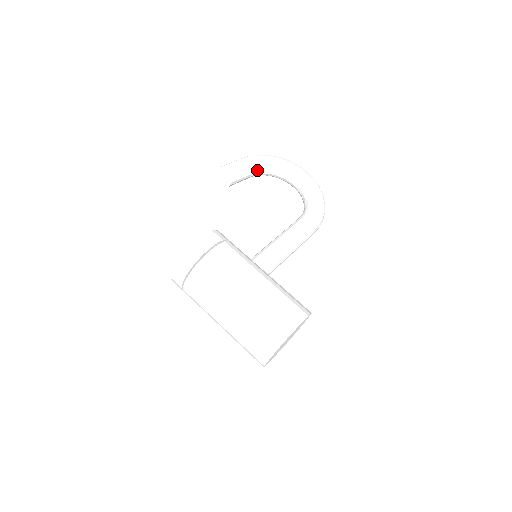
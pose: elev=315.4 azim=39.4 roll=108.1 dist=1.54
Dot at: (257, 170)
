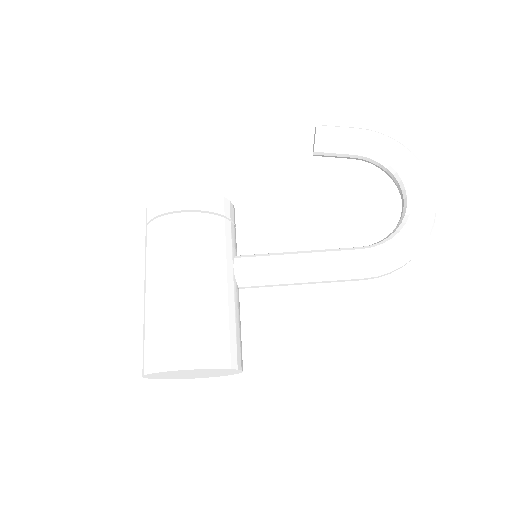
Dot at: (364, 153)
